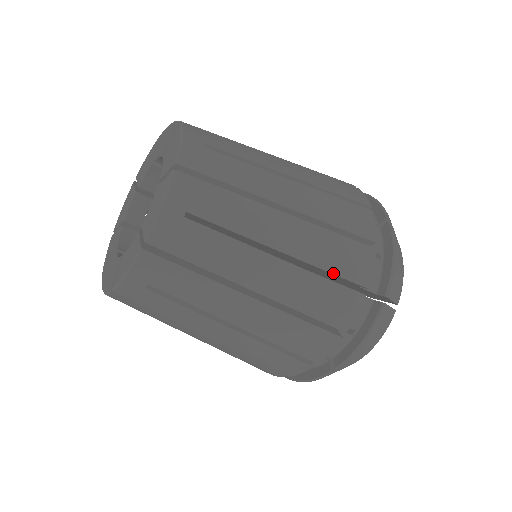
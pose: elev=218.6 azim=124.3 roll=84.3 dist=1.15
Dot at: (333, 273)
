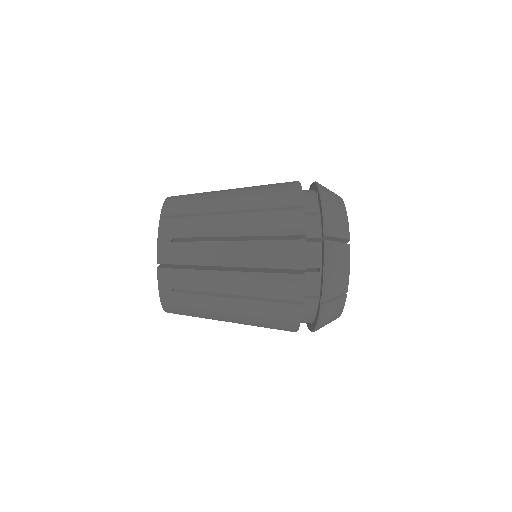
Dot at: (276, 235)
